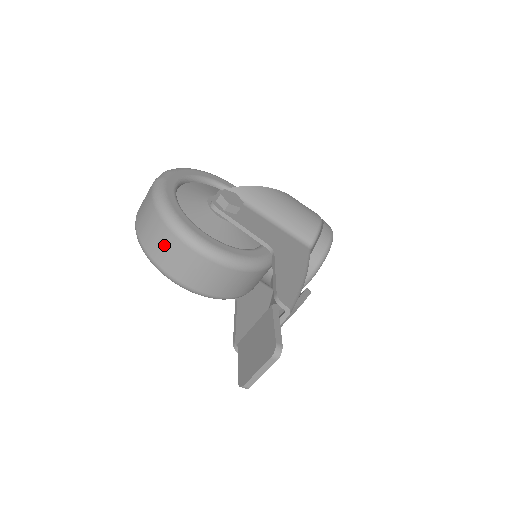
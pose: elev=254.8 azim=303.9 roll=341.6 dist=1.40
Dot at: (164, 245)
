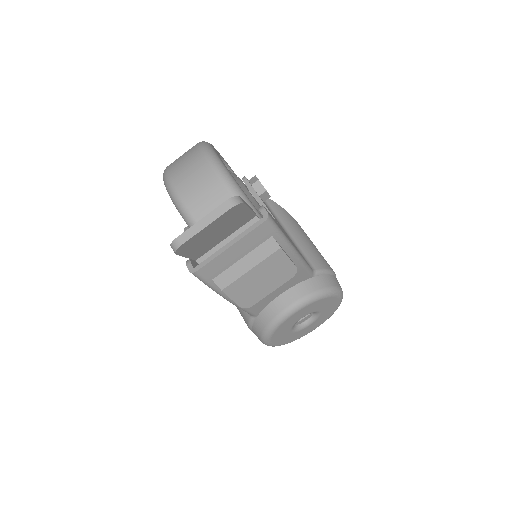
Dot at: (186, 160)
